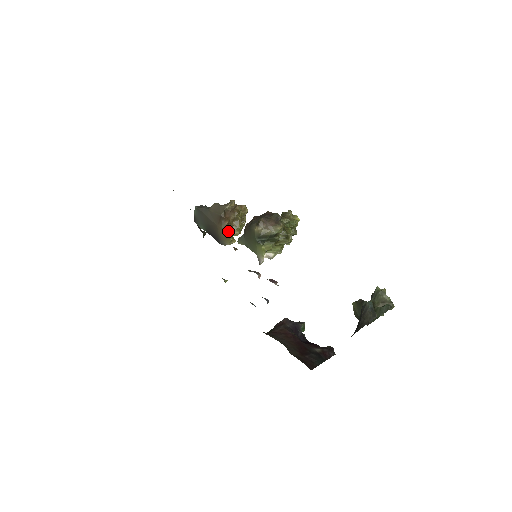
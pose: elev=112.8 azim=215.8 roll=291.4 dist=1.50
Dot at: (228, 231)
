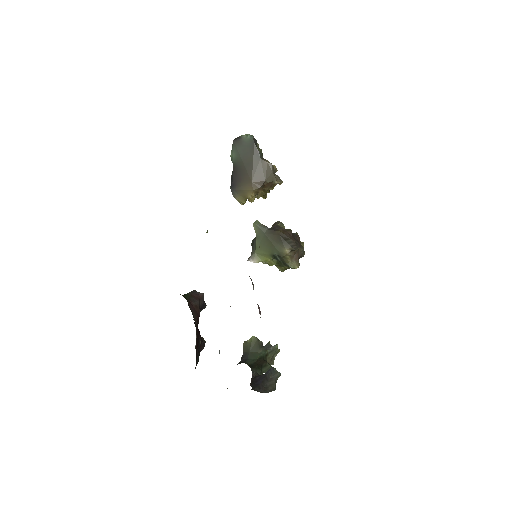
Dot at: (253, 196)
